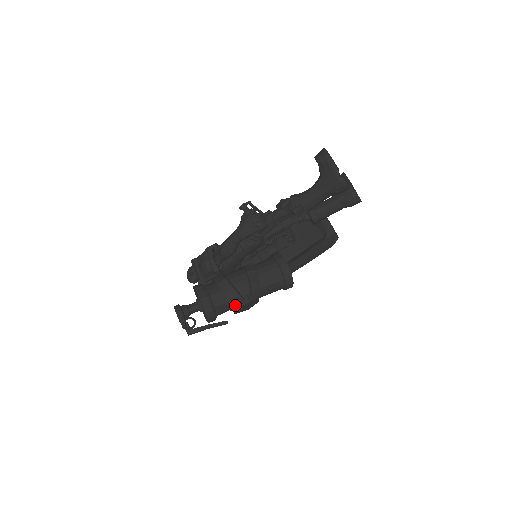
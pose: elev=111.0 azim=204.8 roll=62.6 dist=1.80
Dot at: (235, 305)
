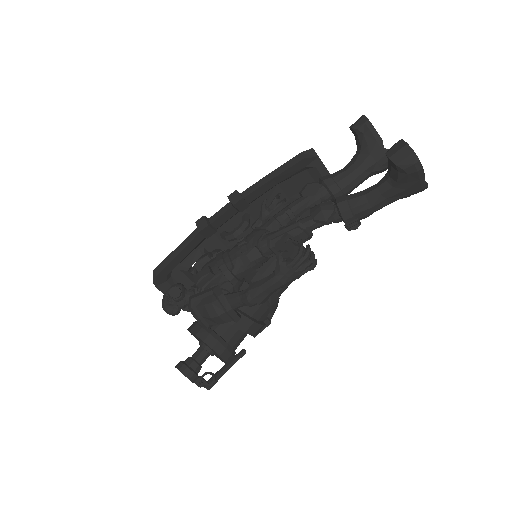
Dot at: (255, 334)
